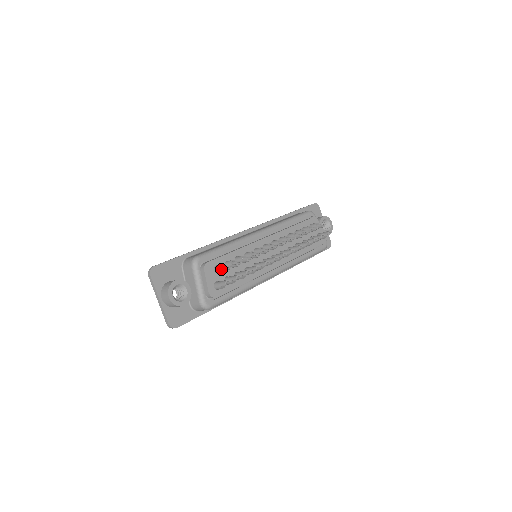
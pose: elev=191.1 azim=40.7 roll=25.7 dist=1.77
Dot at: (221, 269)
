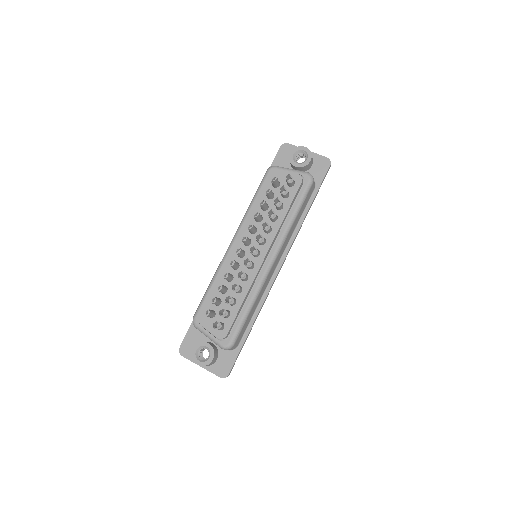
Dot at: occluded
